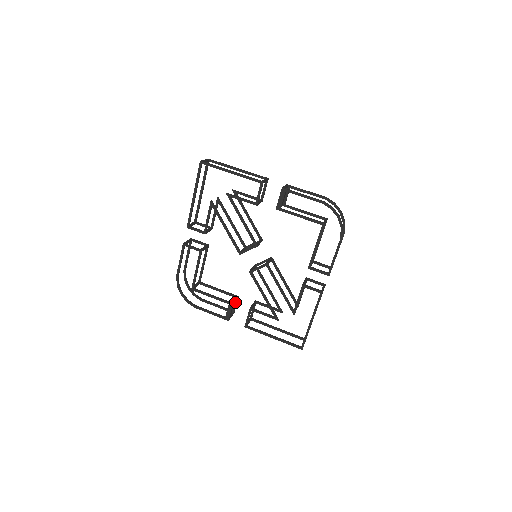
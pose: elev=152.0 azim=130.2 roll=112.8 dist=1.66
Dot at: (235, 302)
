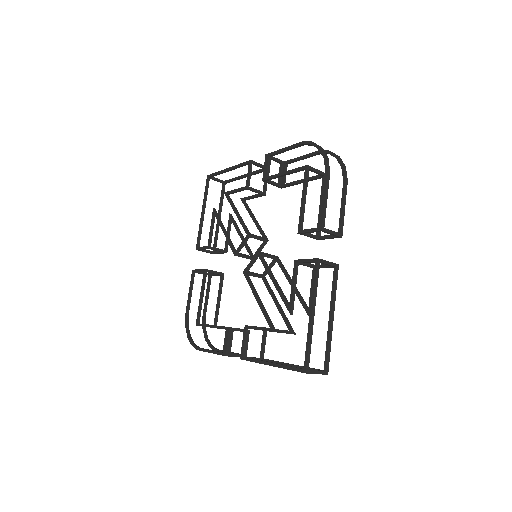
Dot at: occluded
